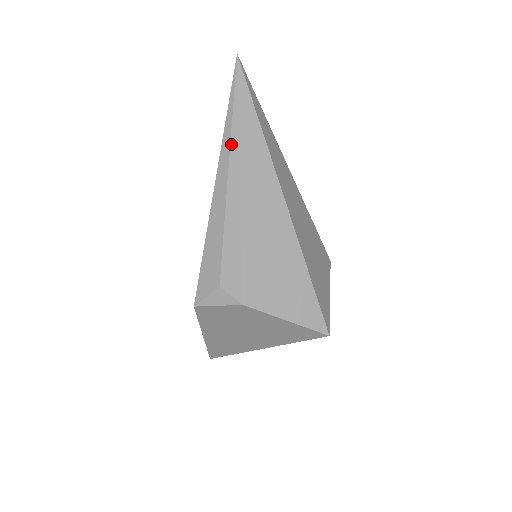
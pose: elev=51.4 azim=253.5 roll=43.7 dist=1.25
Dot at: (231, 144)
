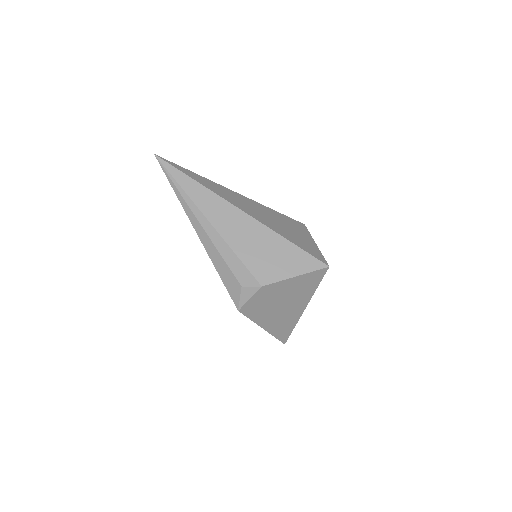
Dot at: (187, 203)
